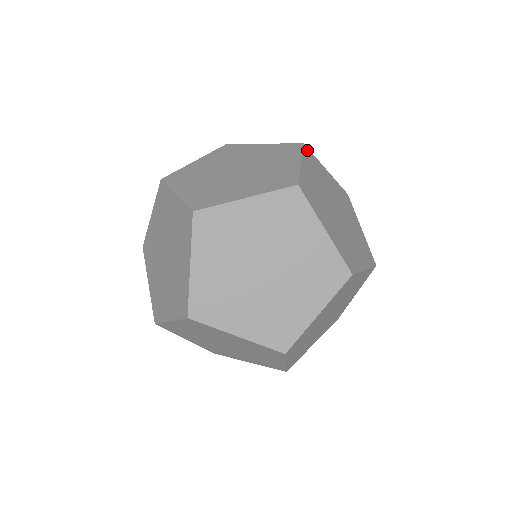
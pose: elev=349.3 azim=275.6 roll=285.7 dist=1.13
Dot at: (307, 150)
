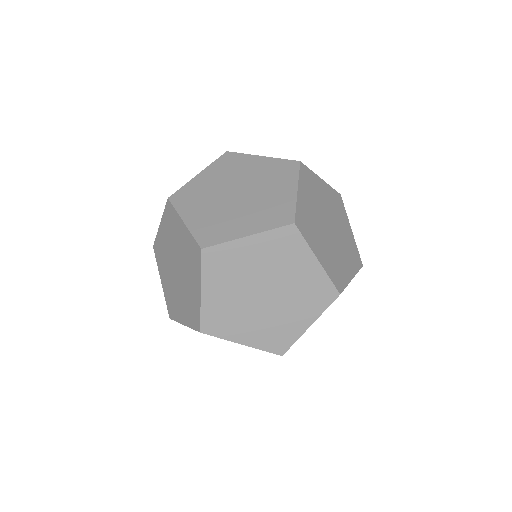
Dot at: (303, 168)
